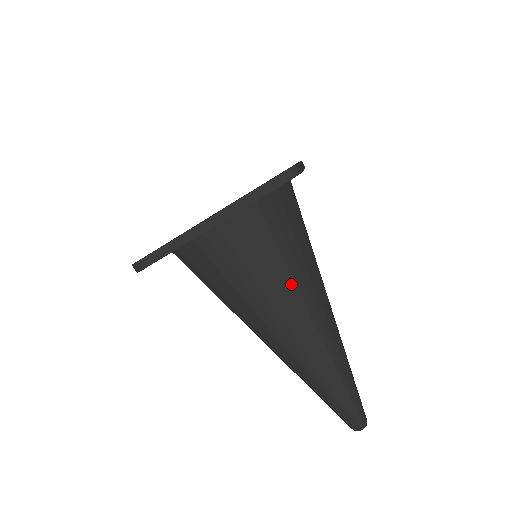
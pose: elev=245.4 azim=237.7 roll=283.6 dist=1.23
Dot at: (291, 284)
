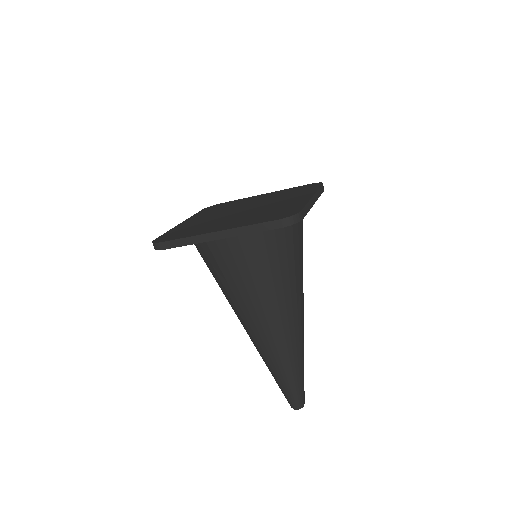
Dot at: (272, 293)
